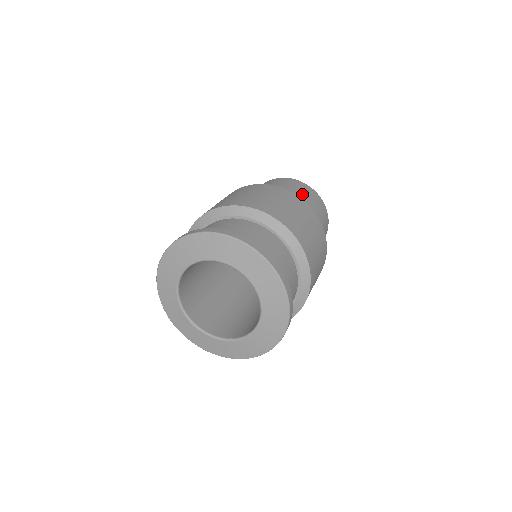
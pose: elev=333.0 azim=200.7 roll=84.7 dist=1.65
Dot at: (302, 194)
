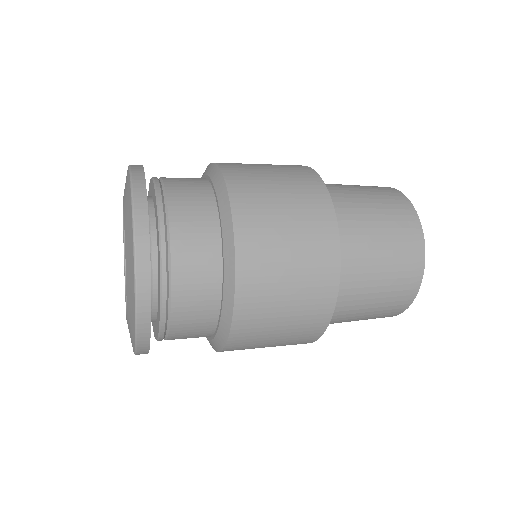
Dot at: (362, 189)
